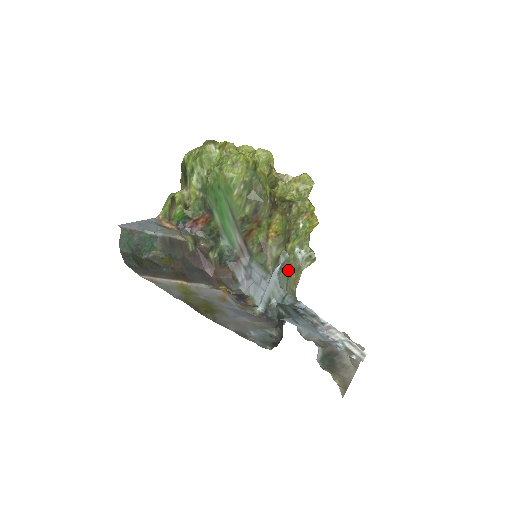
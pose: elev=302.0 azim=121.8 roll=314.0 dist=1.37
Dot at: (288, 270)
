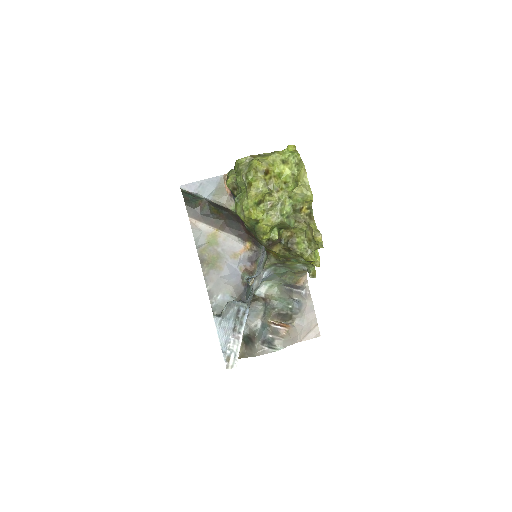
Dot at: (287, 270)
